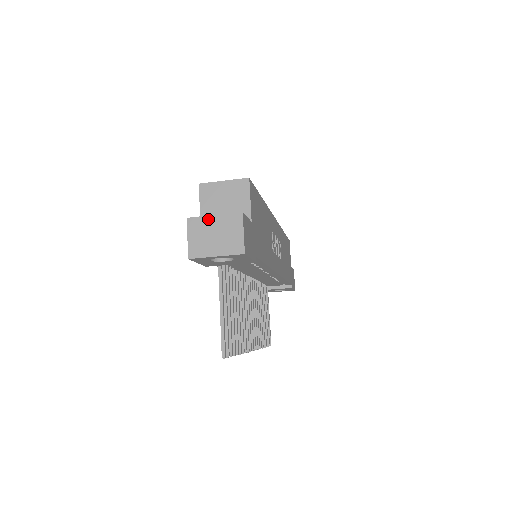
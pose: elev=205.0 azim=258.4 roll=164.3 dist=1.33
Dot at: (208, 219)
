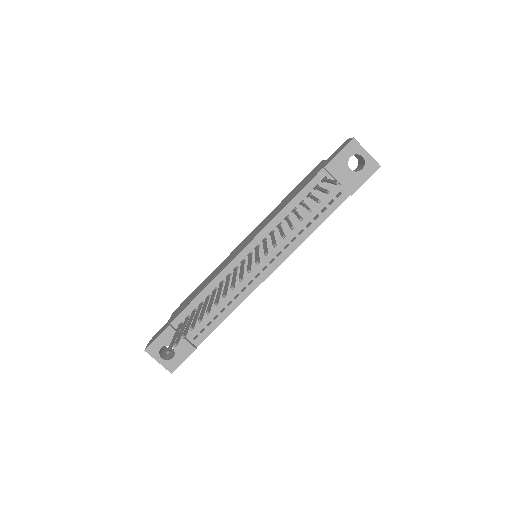
Dot at: occluded
